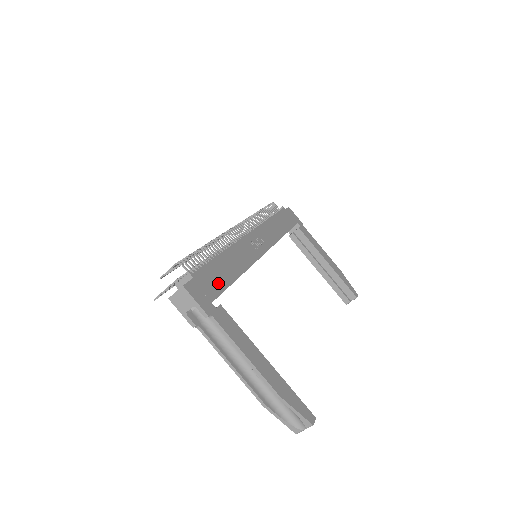
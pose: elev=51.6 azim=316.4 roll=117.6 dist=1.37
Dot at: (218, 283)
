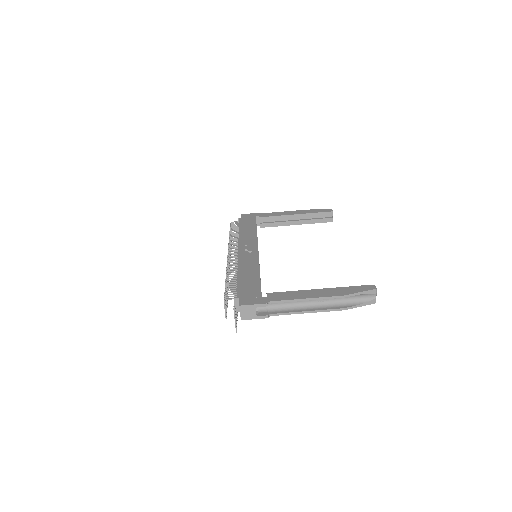
Dot at: (253, 287)
